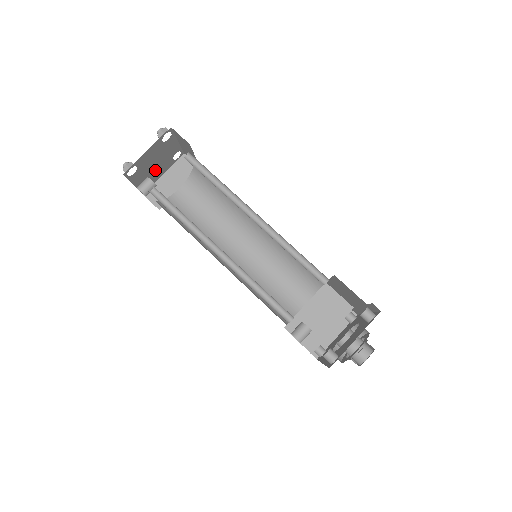
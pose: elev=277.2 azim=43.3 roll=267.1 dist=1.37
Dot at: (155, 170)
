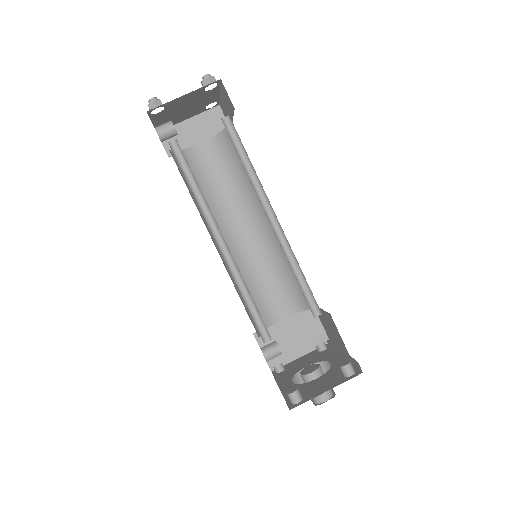
Dot at: (182, 114)
